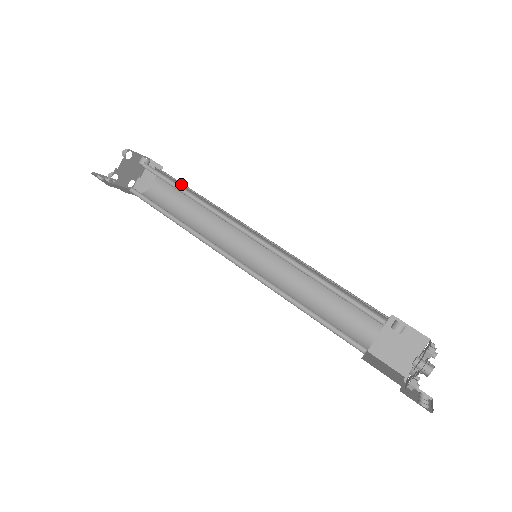
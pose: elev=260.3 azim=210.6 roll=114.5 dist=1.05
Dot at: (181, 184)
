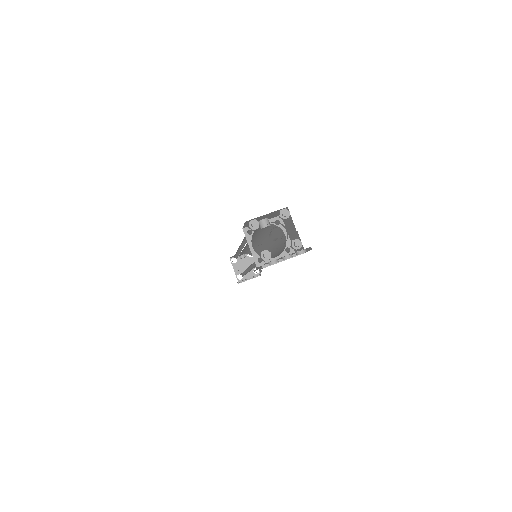
Dot at: (247, 251)
